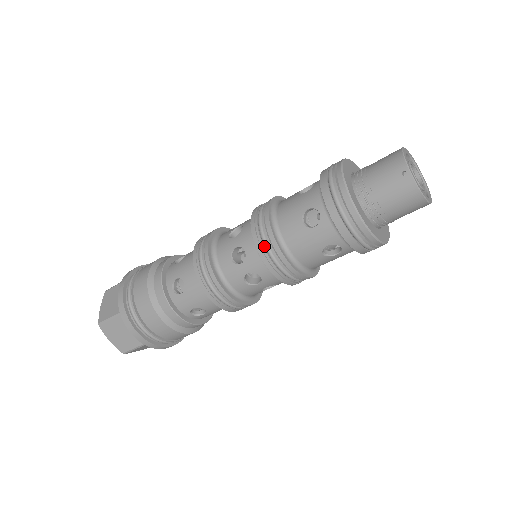
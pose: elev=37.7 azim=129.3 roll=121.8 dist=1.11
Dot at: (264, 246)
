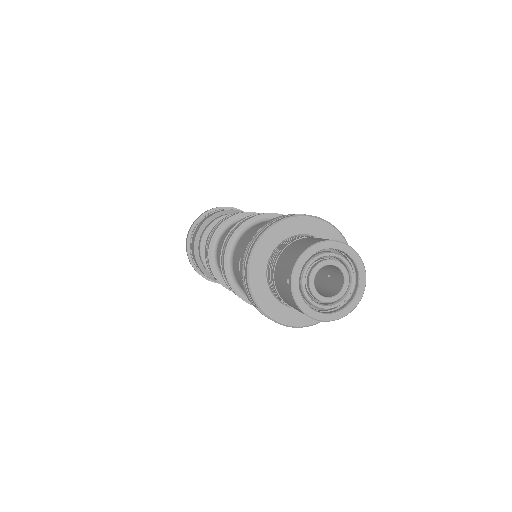
Dot at: occluded
